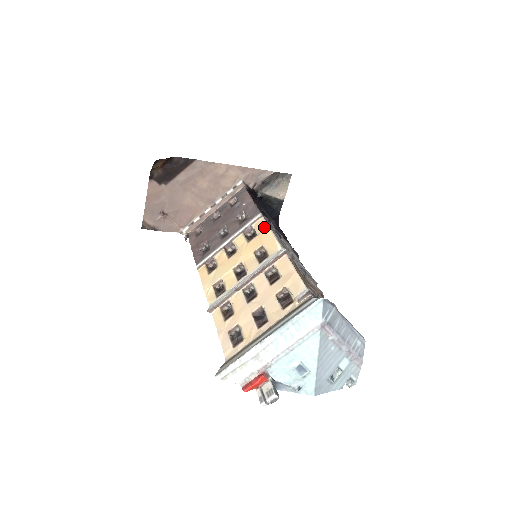
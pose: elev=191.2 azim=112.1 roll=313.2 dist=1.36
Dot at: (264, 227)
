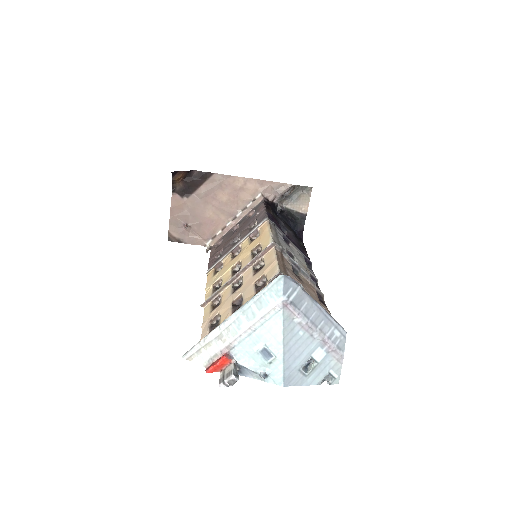
Dot at: (265, 228)
